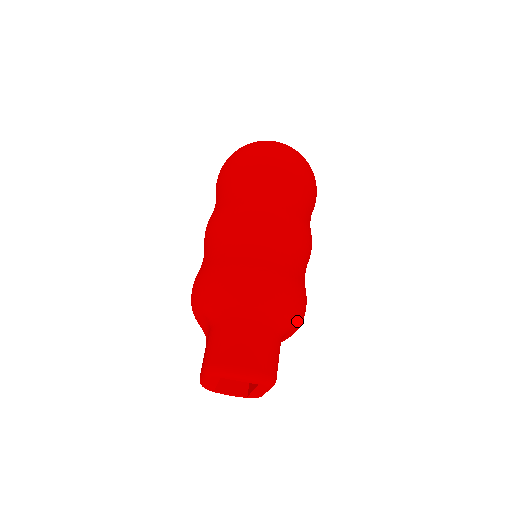
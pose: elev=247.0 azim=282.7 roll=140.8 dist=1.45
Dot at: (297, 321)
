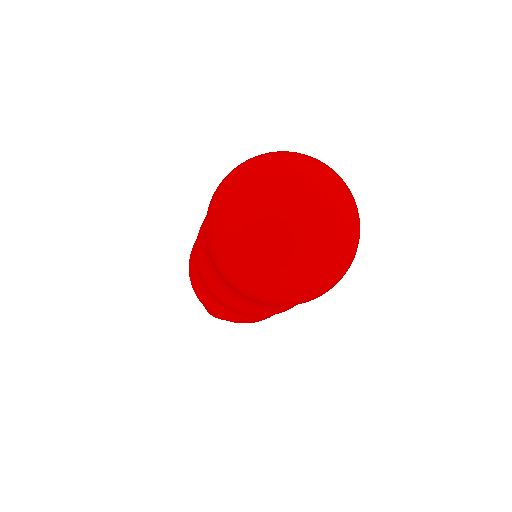
Dot at: occluded
